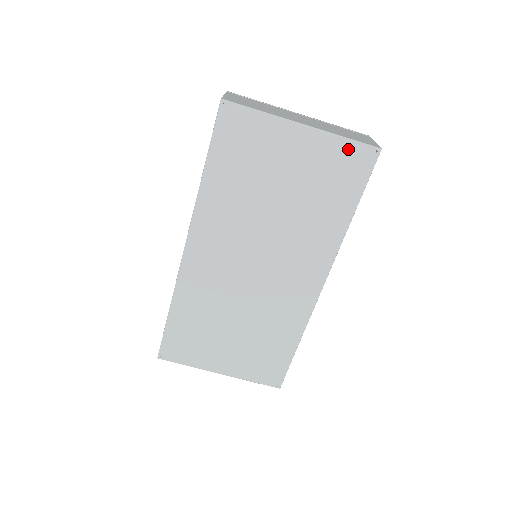
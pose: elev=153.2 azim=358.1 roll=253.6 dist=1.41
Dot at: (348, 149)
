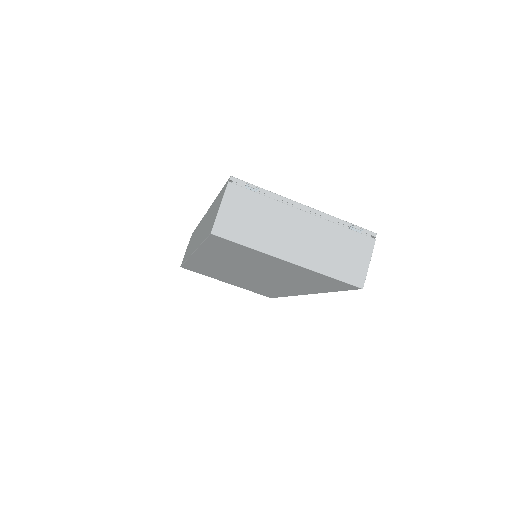
Dot at: (331, 280)
